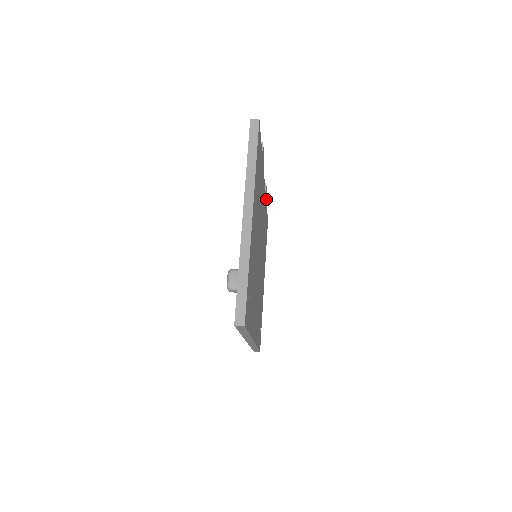
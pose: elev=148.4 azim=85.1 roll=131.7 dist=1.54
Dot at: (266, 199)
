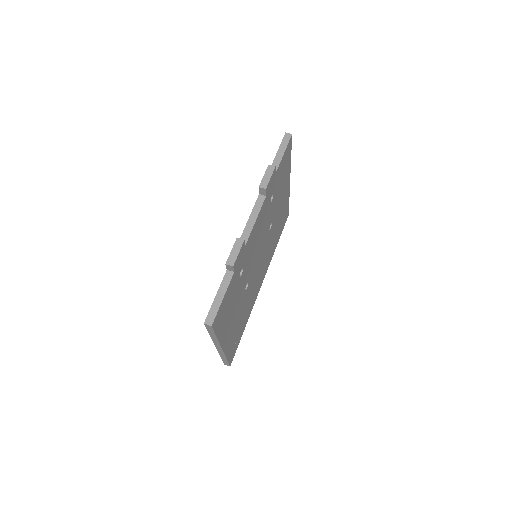
Dot at: (273, 177)
